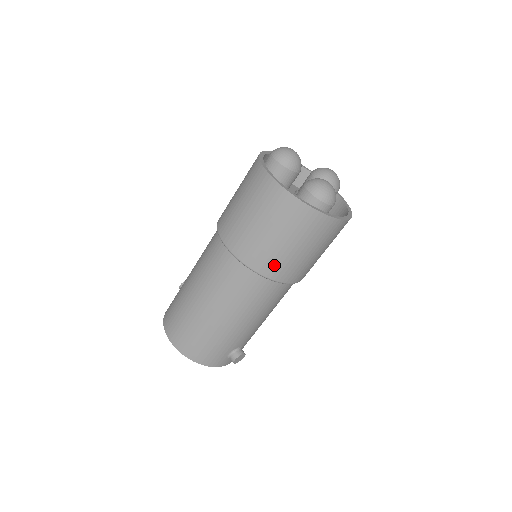
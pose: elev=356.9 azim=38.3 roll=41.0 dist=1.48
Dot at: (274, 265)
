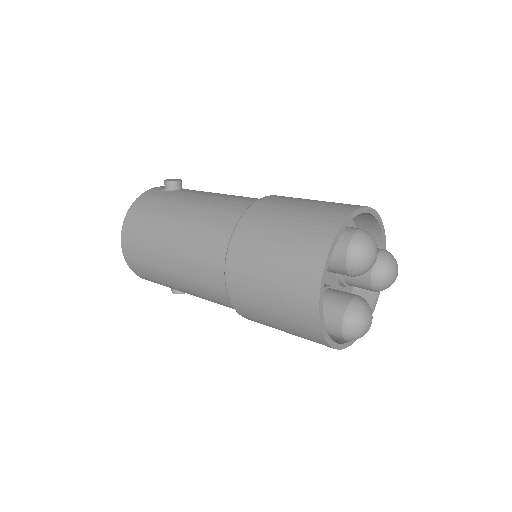
Dot at: (257, 321)
